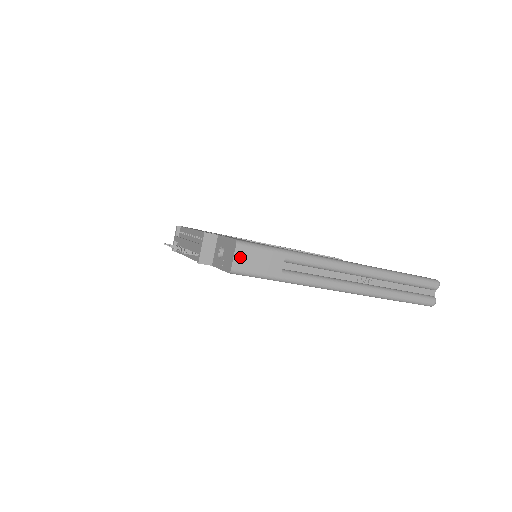
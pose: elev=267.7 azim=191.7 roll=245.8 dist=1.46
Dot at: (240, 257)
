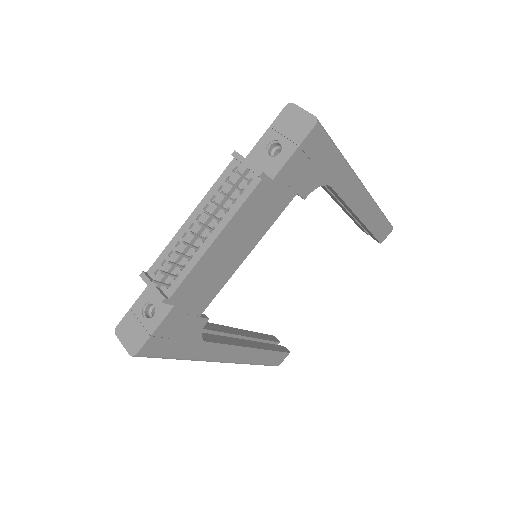
Dot at: occluded
